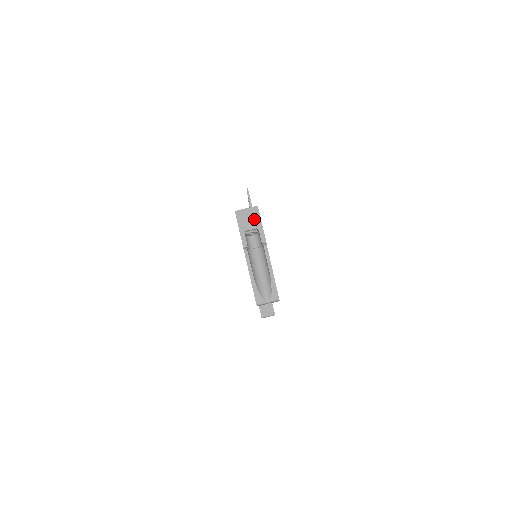
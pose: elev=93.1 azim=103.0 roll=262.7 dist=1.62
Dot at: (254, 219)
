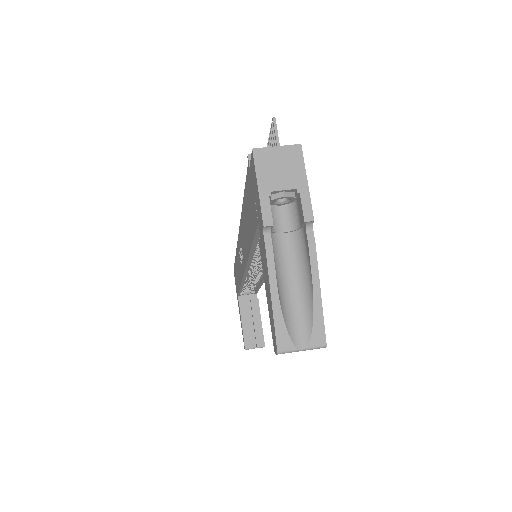
Dot at: (291, 169)
